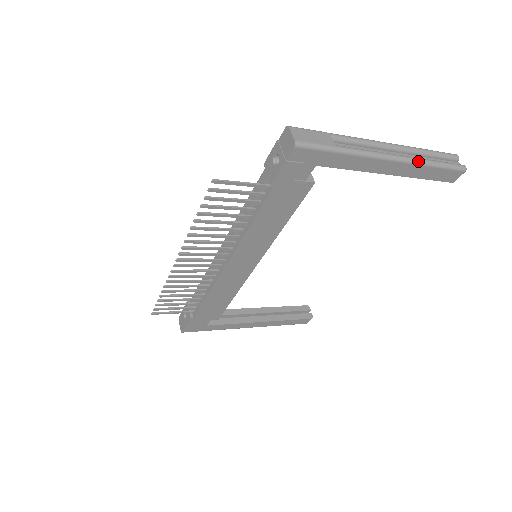
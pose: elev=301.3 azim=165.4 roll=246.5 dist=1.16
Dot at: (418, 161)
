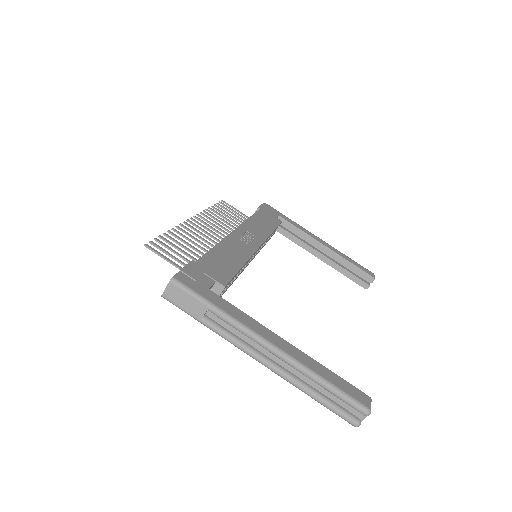
Dot at: (290, 383)
